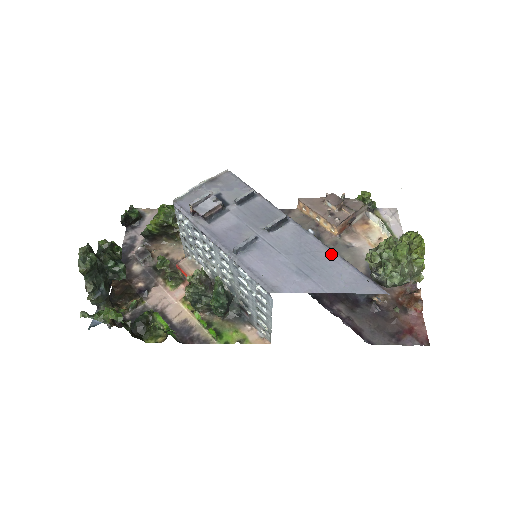
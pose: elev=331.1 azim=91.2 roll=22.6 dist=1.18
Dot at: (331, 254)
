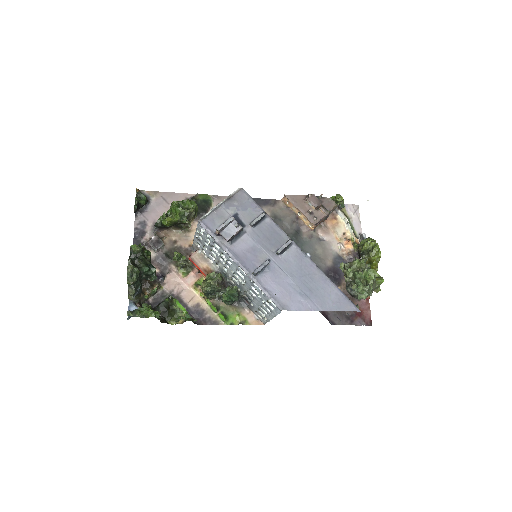
Dot at: (323, 277)
